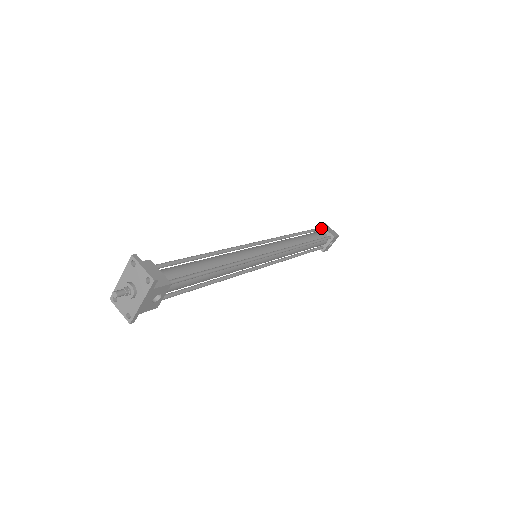
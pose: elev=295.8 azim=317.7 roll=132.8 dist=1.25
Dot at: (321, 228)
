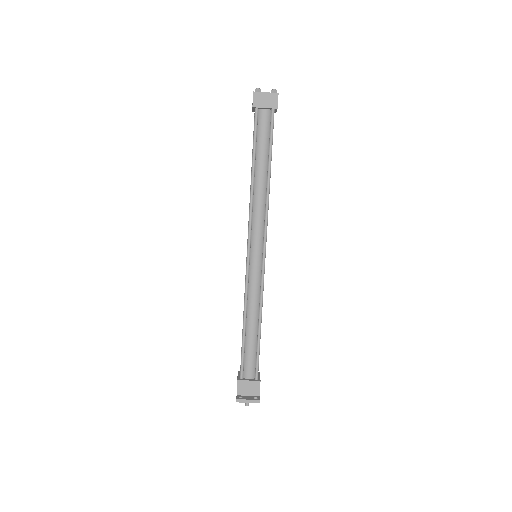
Dot at: (257, 109)
